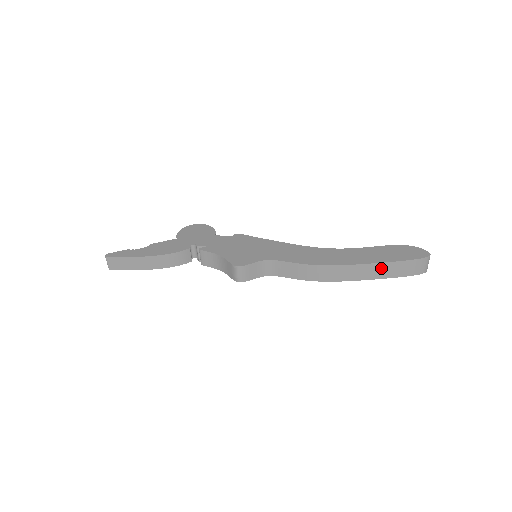
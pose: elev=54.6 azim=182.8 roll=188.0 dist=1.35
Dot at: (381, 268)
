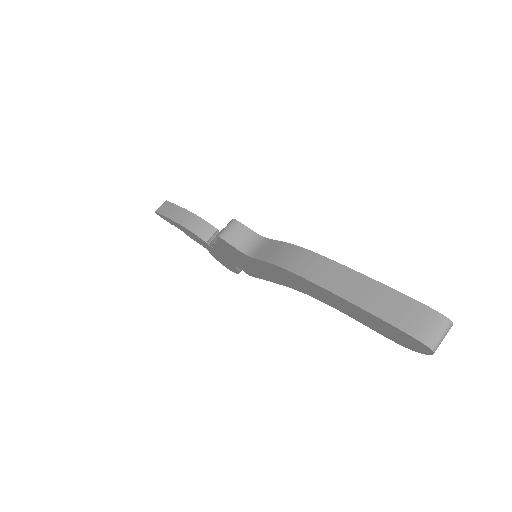
Dot at: (367, 287)
